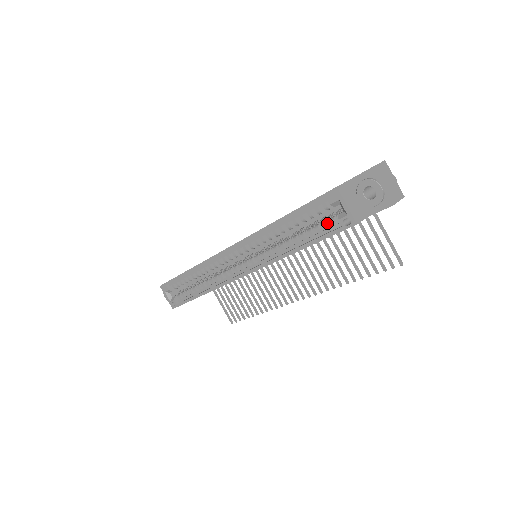
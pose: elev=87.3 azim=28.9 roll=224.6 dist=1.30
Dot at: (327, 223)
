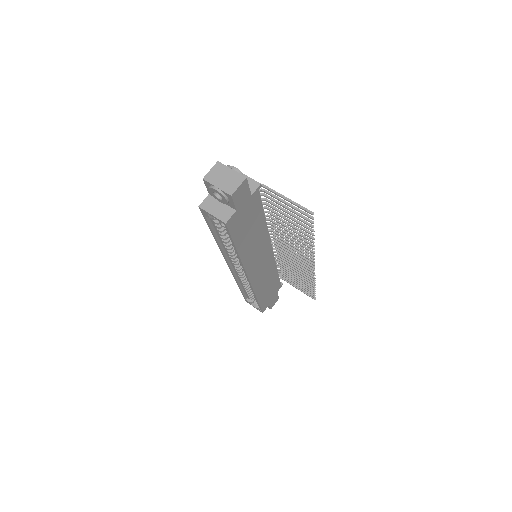
Dot at: occluded
